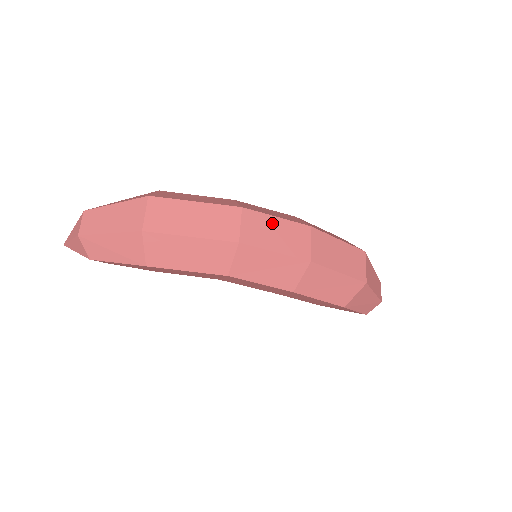
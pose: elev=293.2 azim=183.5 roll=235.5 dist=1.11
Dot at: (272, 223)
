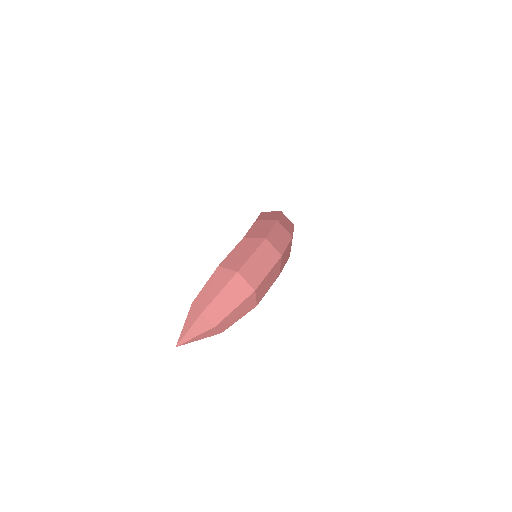
Dot at: (274, 234)
